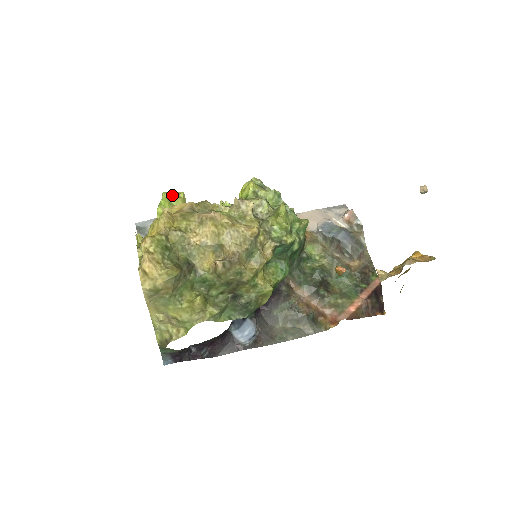
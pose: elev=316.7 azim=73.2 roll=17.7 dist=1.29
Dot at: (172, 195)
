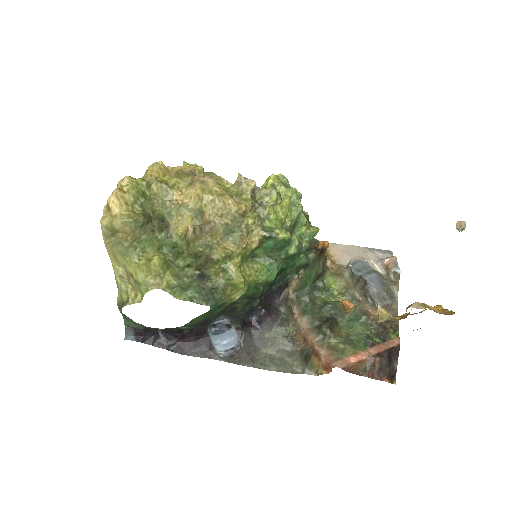
Dot at: occluded
